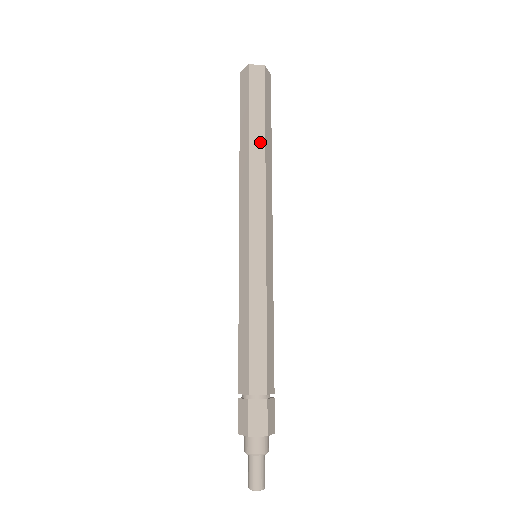
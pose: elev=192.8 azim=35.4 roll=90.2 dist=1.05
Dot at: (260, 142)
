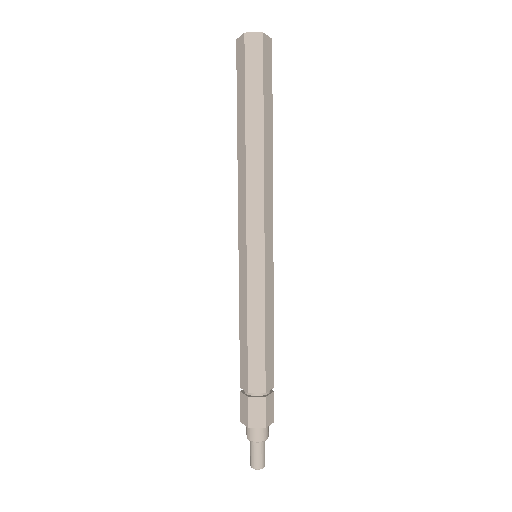
Dot at: (270, 134)
